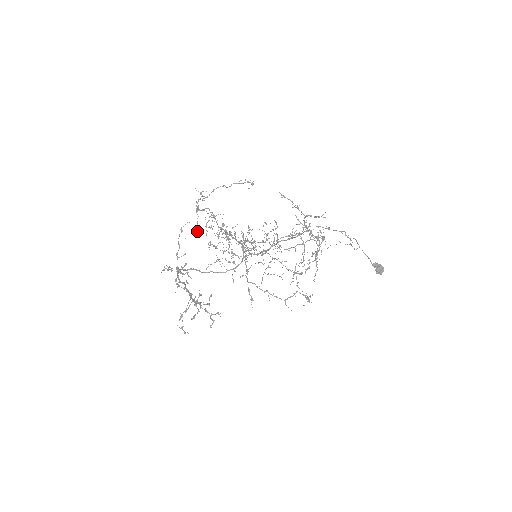
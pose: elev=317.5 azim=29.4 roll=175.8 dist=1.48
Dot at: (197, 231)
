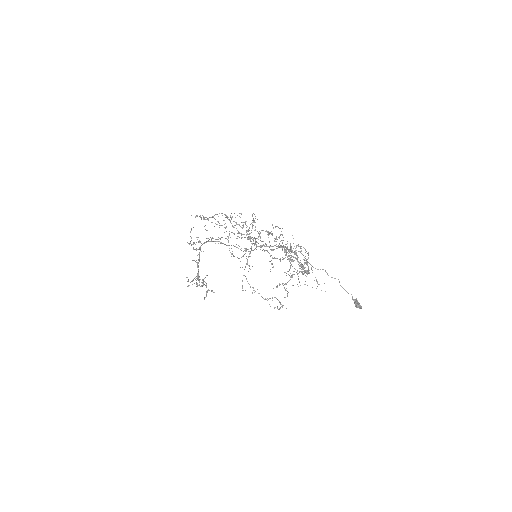
Dot at: occluded
